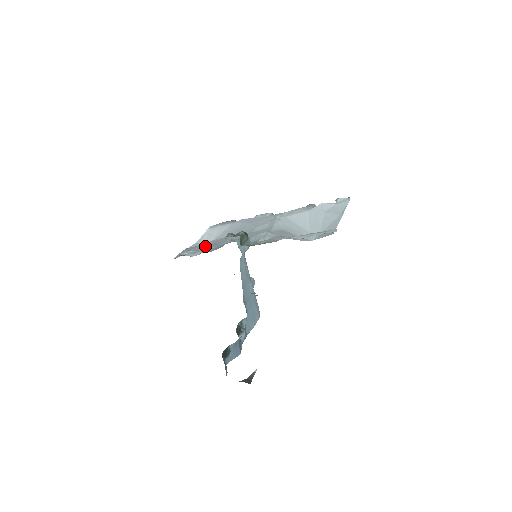
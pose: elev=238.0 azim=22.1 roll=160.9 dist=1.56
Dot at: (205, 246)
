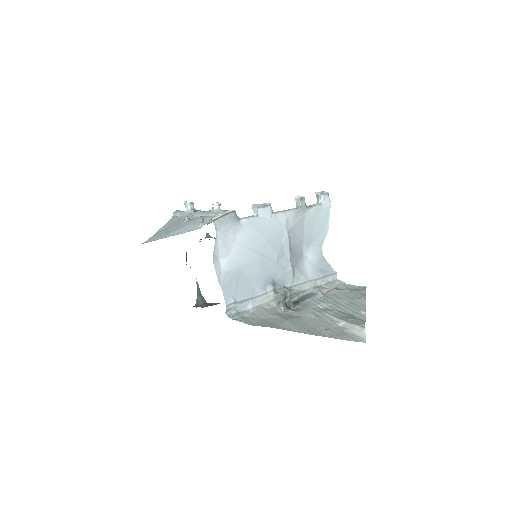
Dot at: (240, 284)
